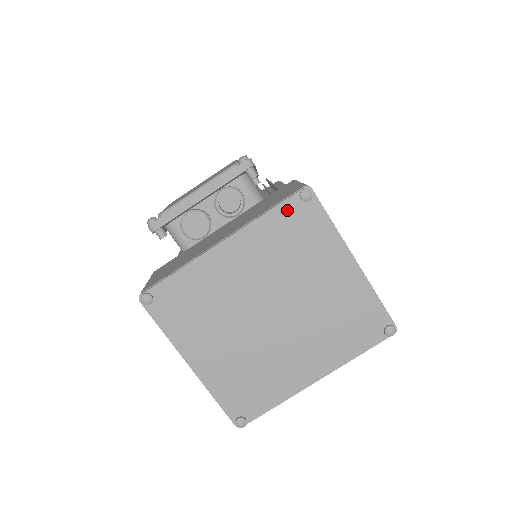
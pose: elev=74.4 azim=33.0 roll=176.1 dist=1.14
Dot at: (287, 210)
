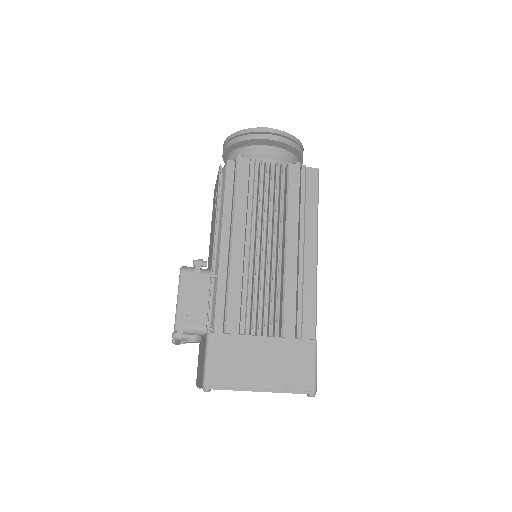
Dot at: occluded
